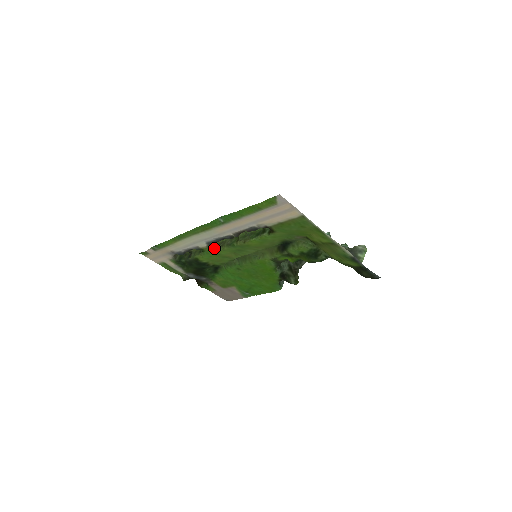
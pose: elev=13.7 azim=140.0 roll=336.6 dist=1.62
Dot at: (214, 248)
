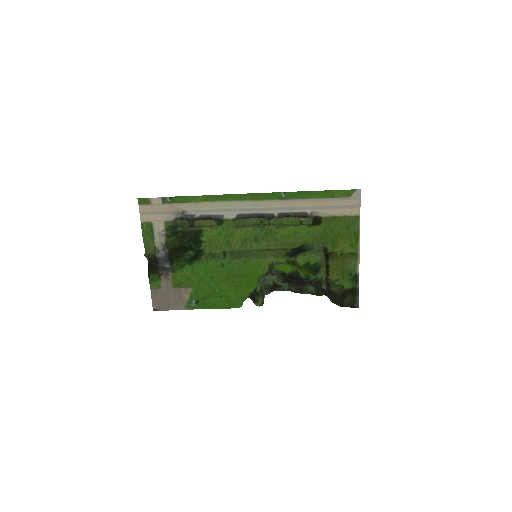
Dot at: (234, 226)
